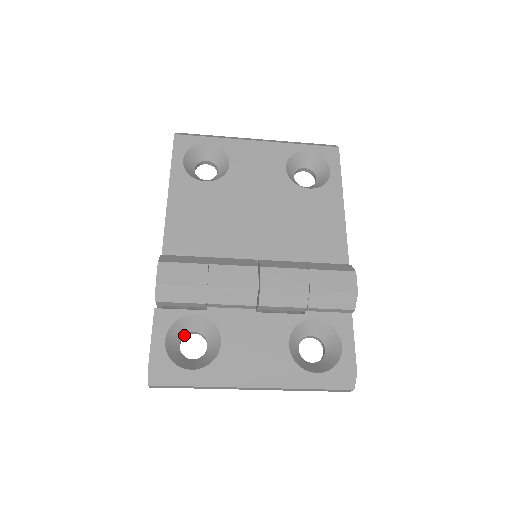
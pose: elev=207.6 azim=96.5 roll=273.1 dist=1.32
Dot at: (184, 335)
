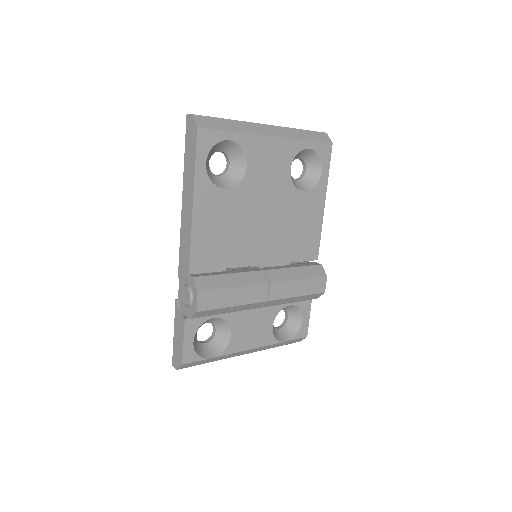
Dot at: occluded
